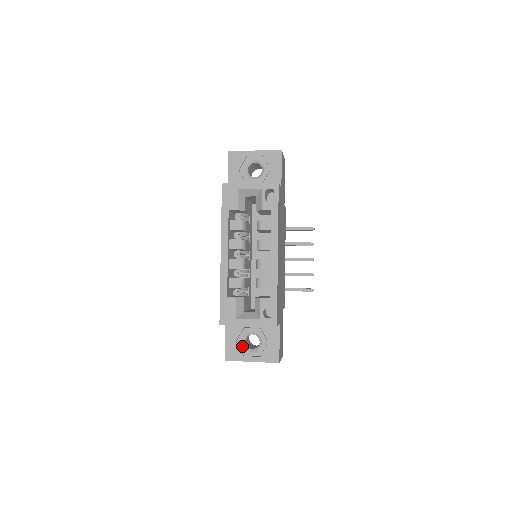
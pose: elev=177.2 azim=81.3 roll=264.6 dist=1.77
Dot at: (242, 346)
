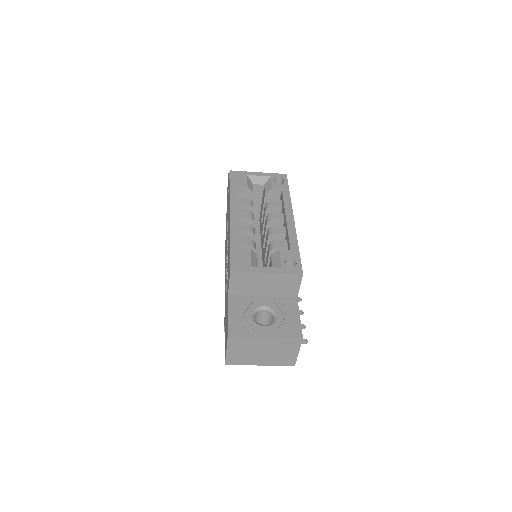
Dot at: (251, 320)
